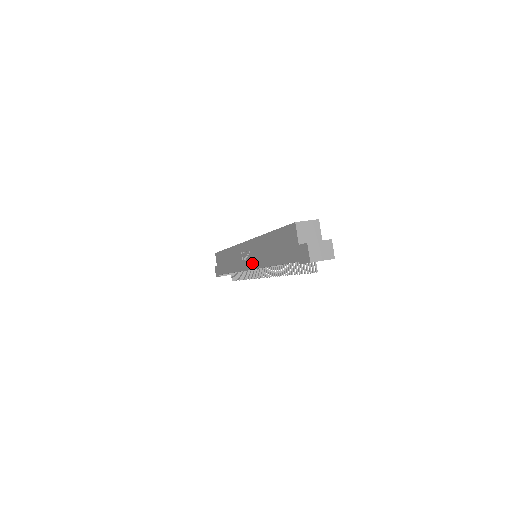
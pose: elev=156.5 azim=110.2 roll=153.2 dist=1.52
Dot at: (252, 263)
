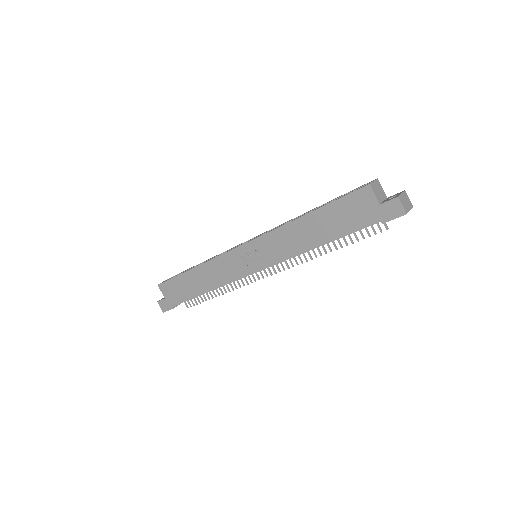
Dot at: (267, 261)
